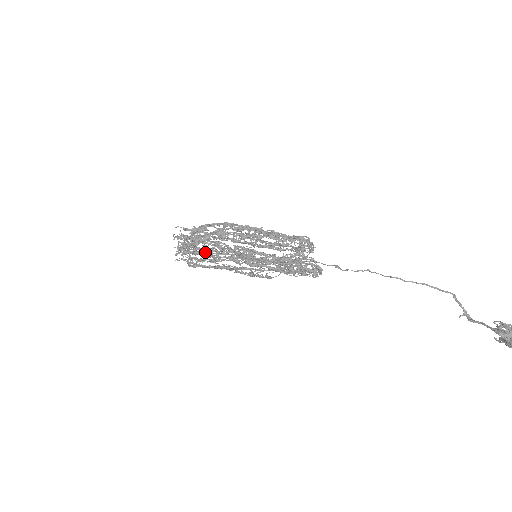
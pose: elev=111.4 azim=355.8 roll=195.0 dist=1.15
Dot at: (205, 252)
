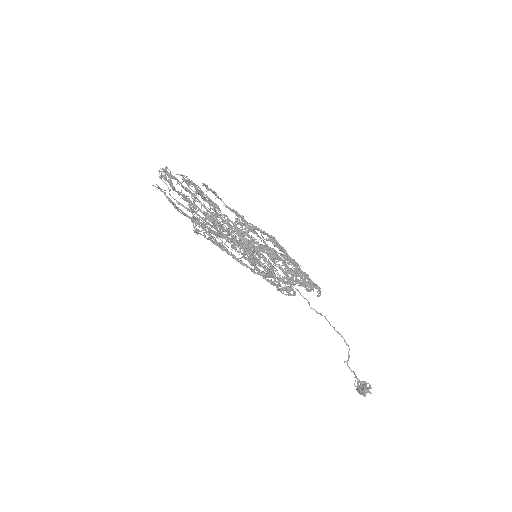
Dot at: occluded
